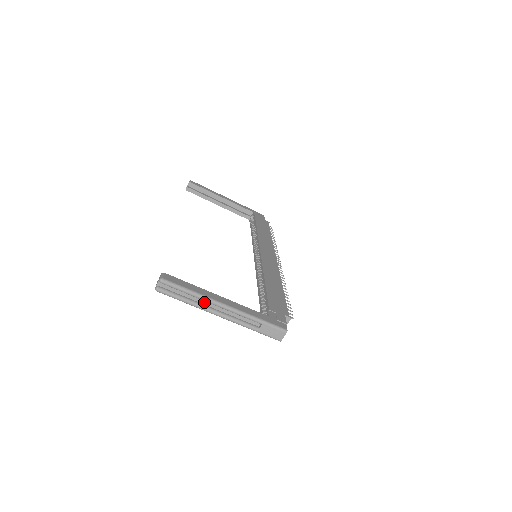
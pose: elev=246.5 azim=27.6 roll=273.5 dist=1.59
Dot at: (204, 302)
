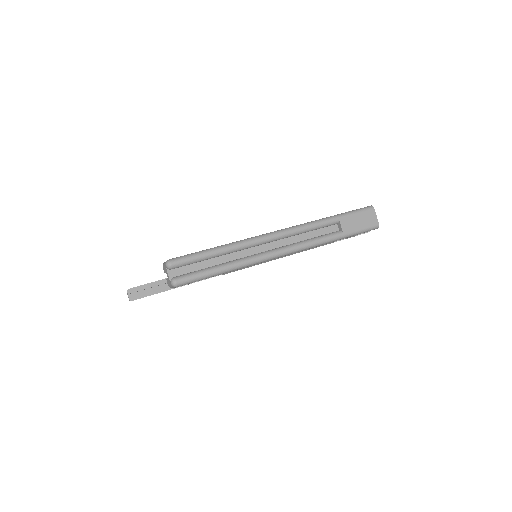
Dot at: (249, 252)
